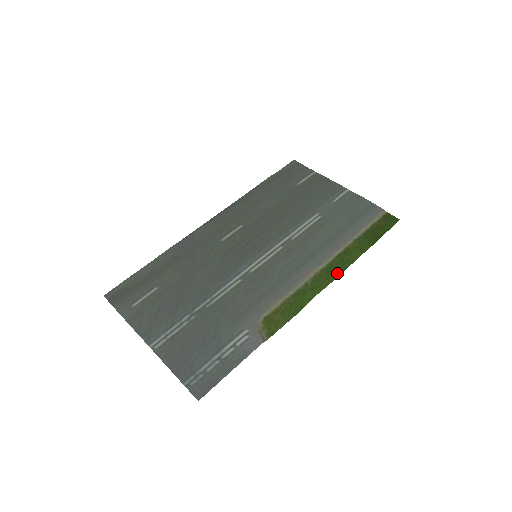
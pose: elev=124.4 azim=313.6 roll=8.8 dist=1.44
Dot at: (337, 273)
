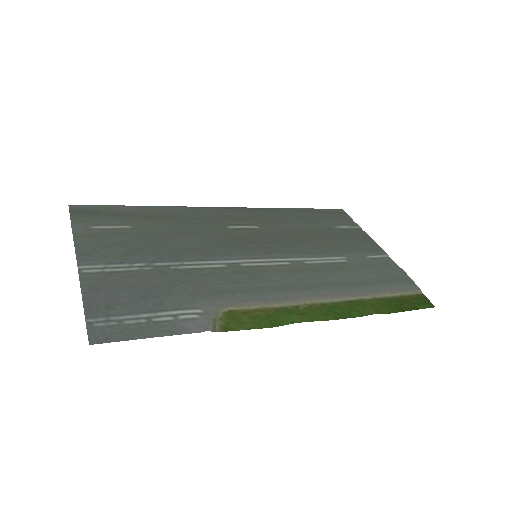
Dot at: (339, 316)
